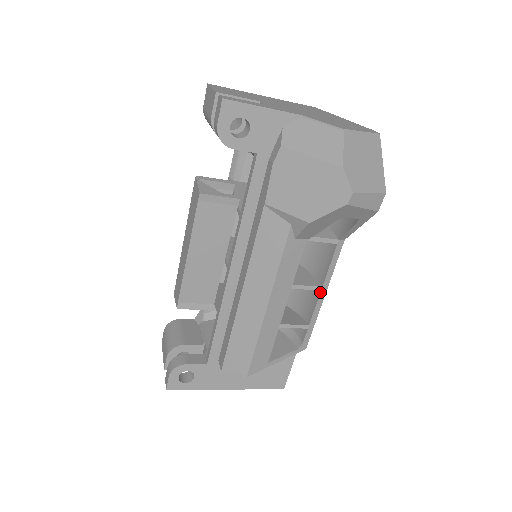
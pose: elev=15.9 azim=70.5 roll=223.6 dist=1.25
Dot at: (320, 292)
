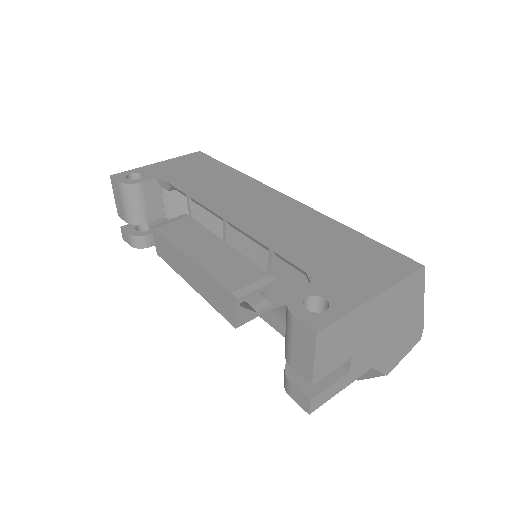
Dot at: occluded
